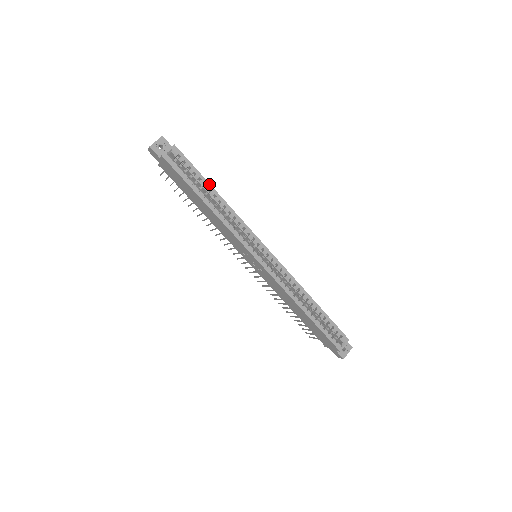
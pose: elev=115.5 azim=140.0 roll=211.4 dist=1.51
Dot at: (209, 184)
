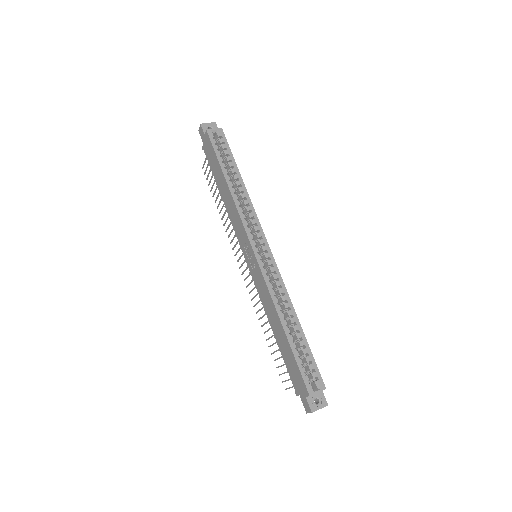
Dot at: (237, 168)
